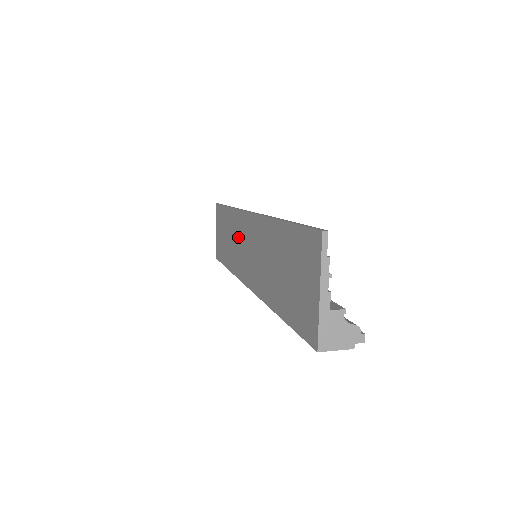
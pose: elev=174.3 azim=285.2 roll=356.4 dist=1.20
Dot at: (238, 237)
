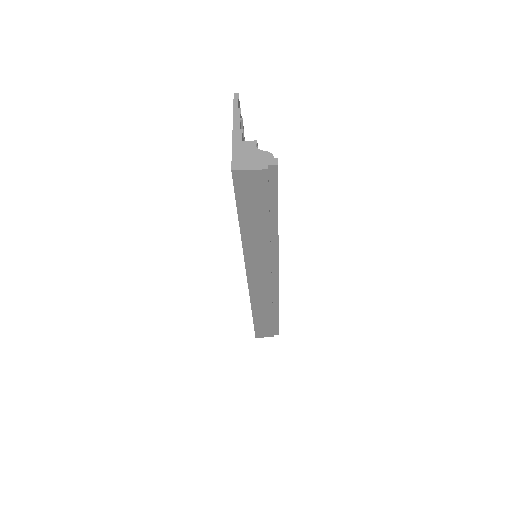
Dot at: occluded
